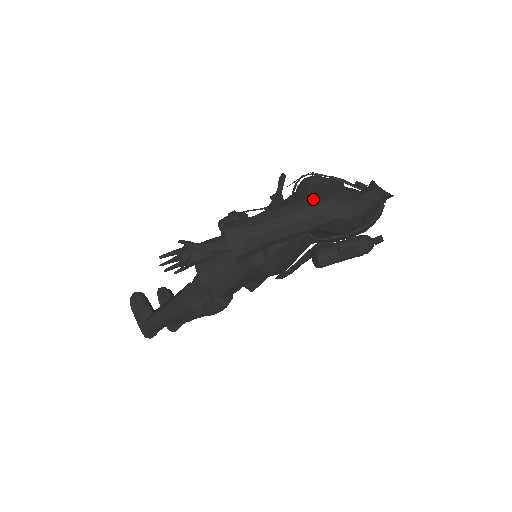
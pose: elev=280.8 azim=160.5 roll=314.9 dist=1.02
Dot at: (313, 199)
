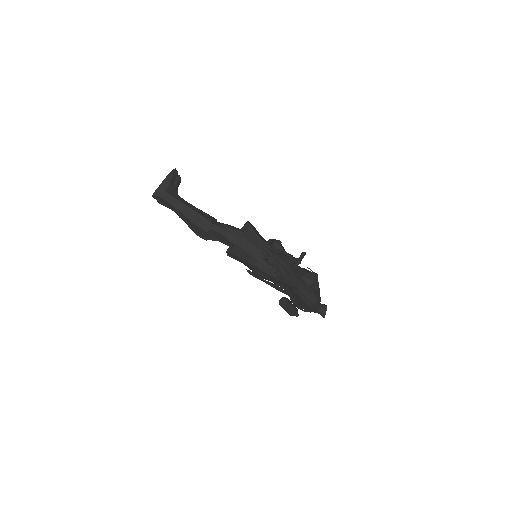
Dot at: (316, 294)
